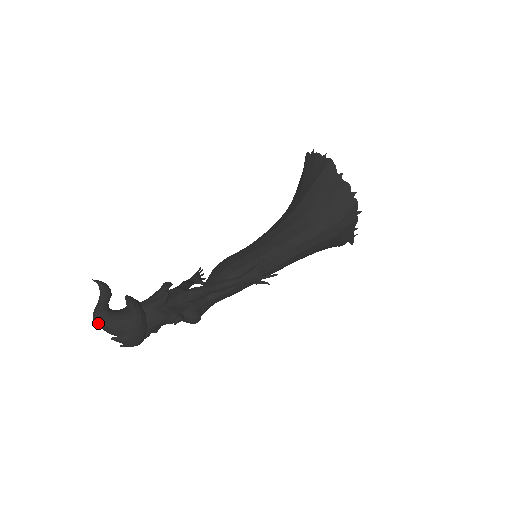
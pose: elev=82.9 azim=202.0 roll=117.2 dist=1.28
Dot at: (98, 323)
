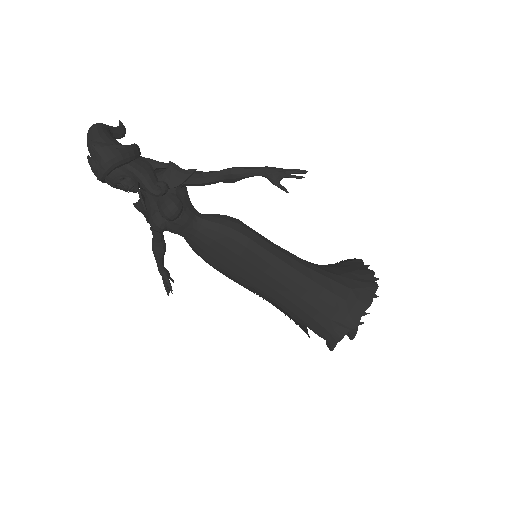
Dot at: (93, 127)
